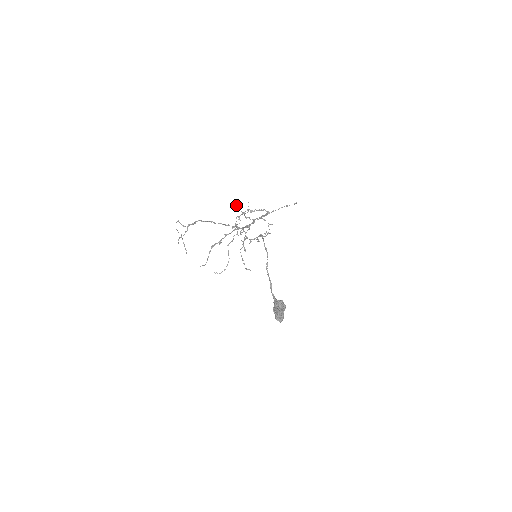
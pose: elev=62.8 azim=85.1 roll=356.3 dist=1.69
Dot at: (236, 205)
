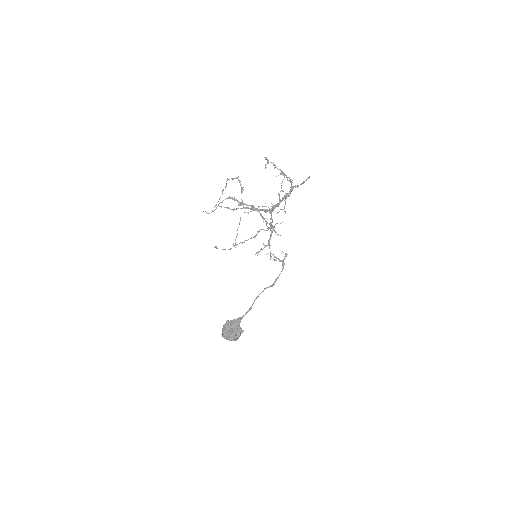
Dot at: occluded
